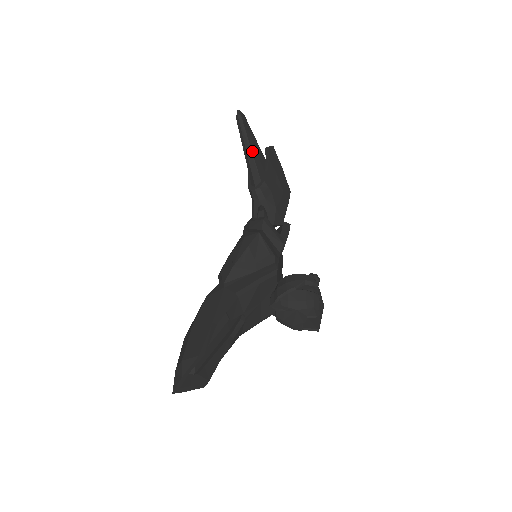
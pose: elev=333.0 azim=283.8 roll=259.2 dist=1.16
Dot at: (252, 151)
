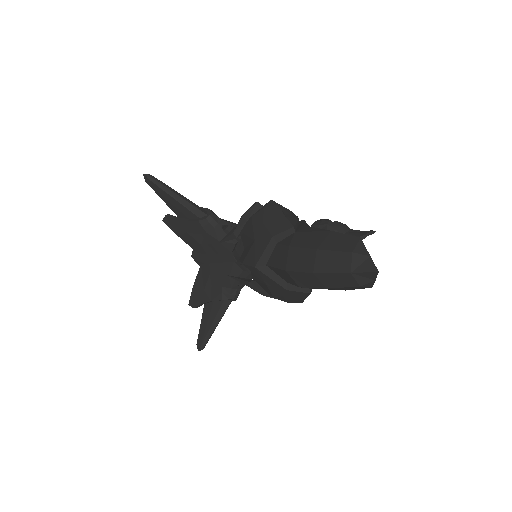
Dot at: (181, 195)
